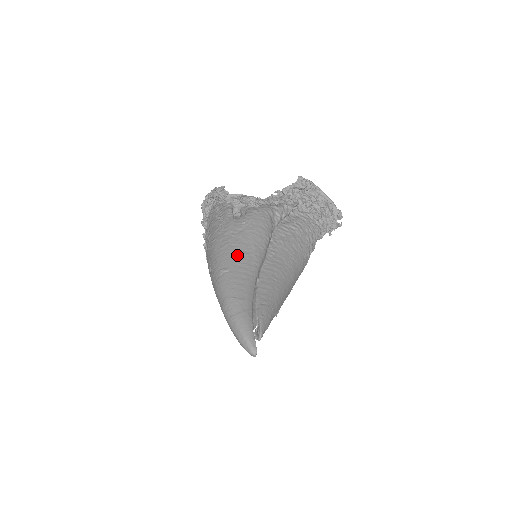
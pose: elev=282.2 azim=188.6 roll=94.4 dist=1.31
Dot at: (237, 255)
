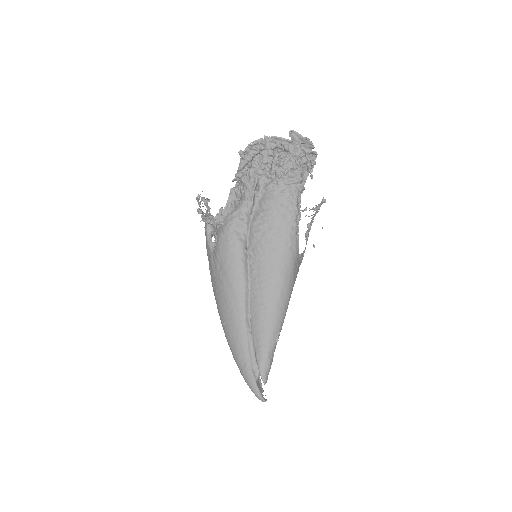
Dot at: (224, 304)
